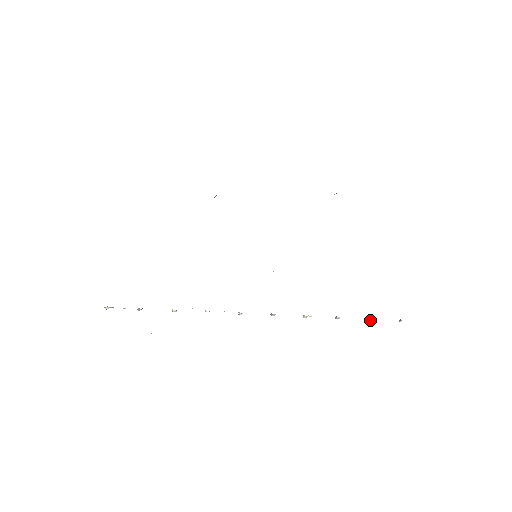
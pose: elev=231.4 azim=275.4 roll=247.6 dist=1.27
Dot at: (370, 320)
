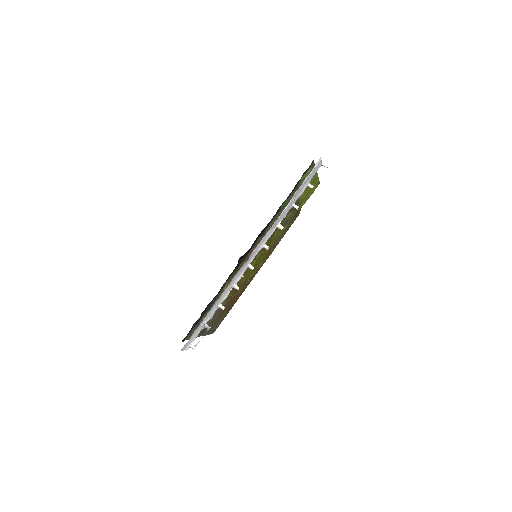
Dot at: occluded
